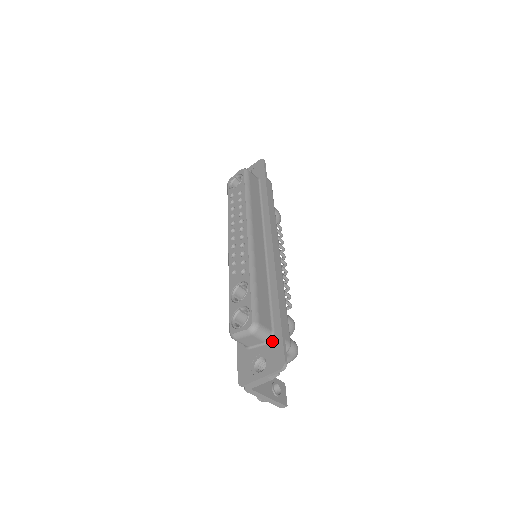
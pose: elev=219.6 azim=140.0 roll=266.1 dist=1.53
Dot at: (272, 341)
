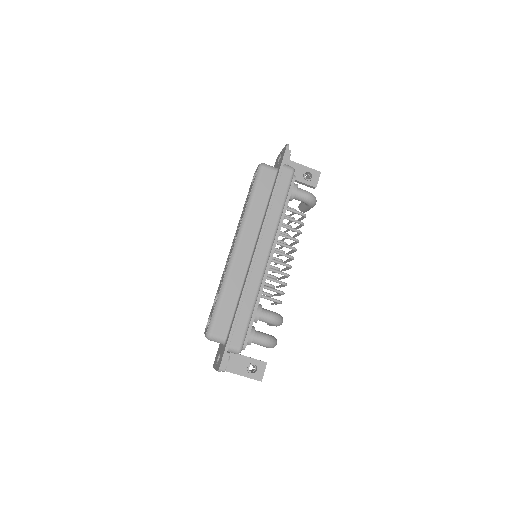
Dot at: (224, 346)
